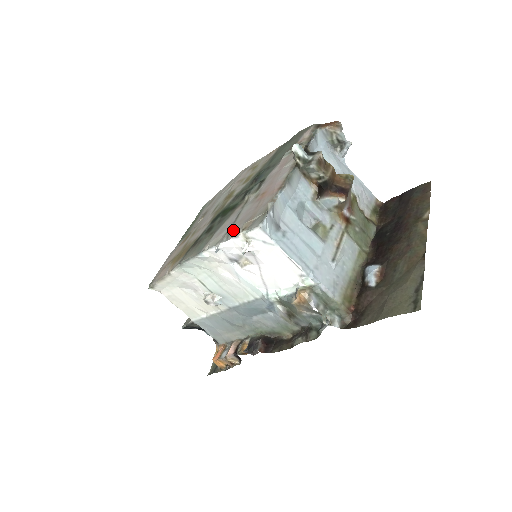
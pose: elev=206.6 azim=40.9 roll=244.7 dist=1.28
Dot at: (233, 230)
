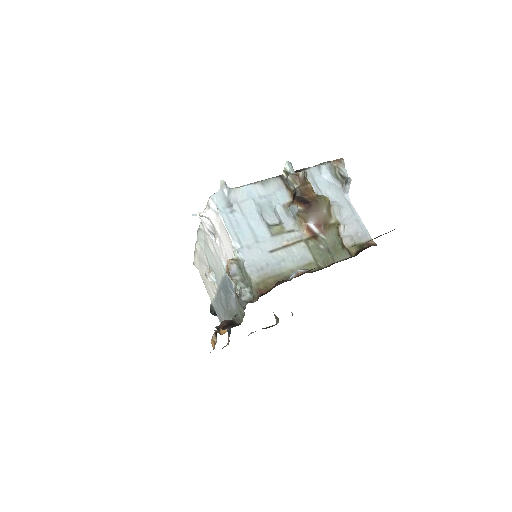
Dot at: occluded
